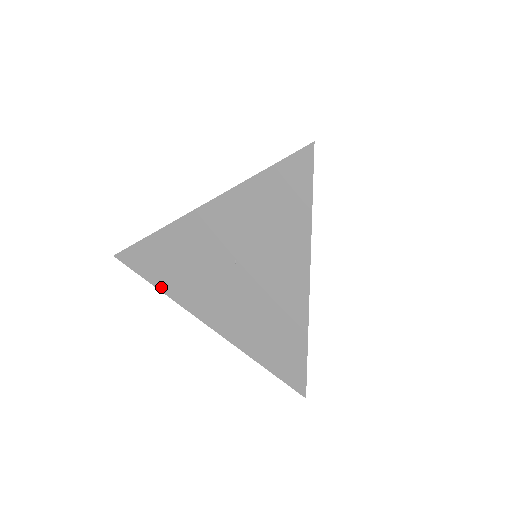
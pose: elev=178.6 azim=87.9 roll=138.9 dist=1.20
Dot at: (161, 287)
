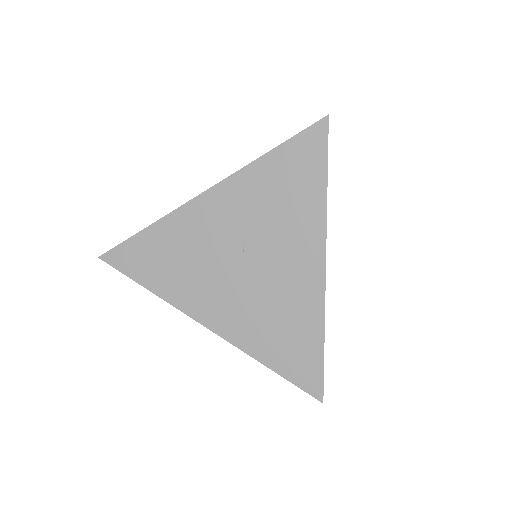
Dot at: (154, 288)
